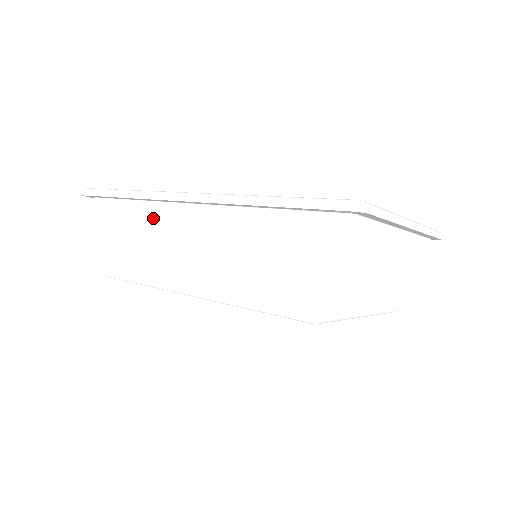
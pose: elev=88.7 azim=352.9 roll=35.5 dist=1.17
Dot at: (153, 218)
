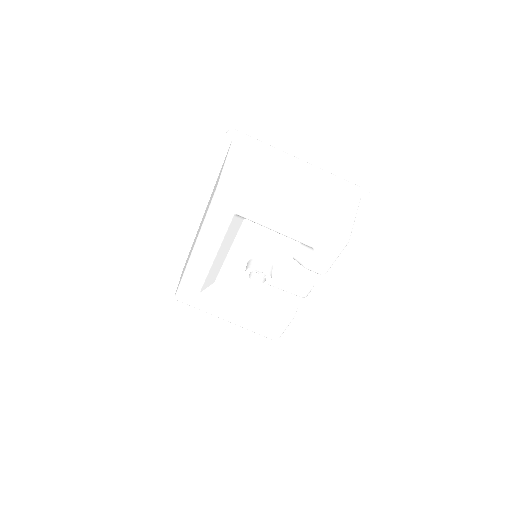
Dot at: occluded
